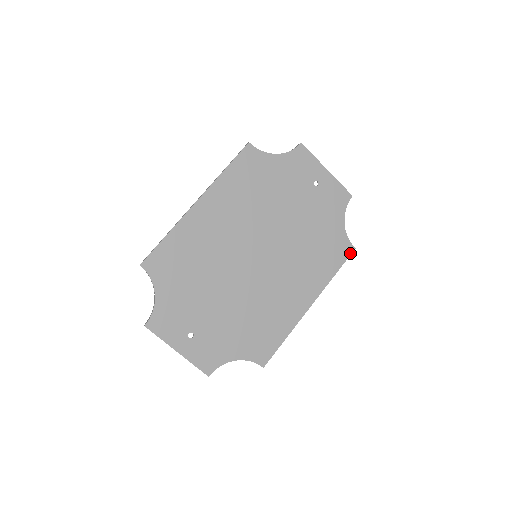
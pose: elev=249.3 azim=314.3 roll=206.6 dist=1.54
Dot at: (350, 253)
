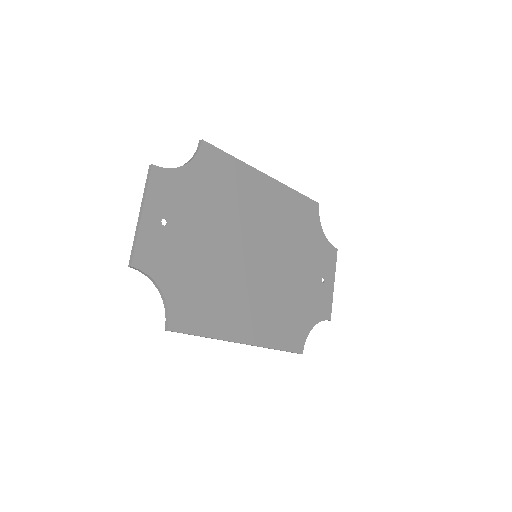
Dot at: (298, 351)
